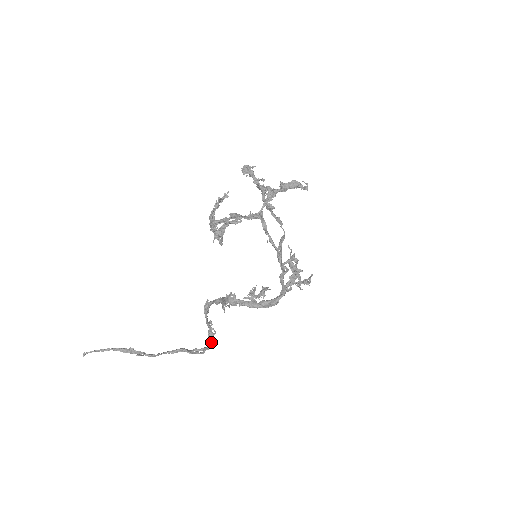
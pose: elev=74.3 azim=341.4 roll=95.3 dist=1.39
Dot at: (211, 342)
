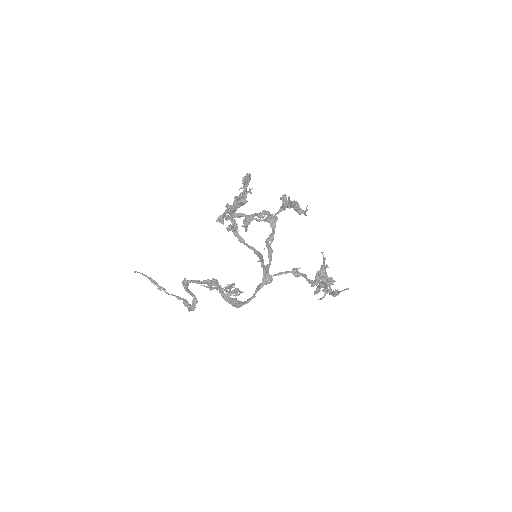
Dot at: (194, 307)
